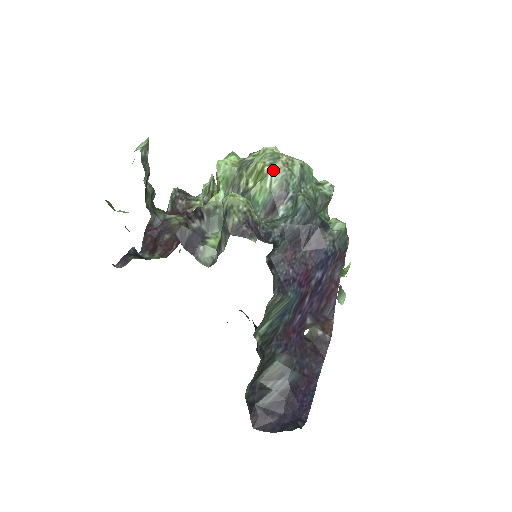
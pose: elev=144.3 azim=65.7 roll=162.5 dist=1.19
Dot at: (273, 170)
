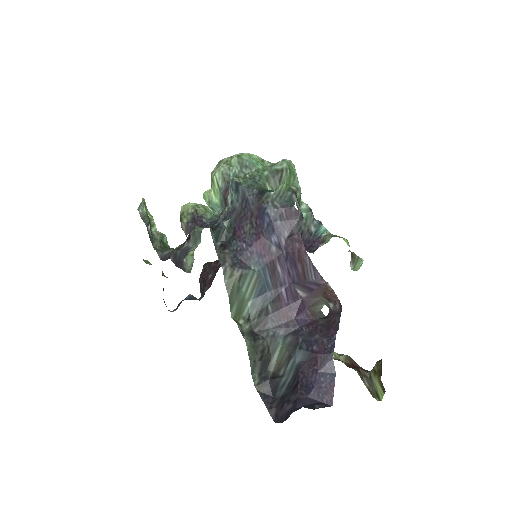
Dot at: (216, 172)
